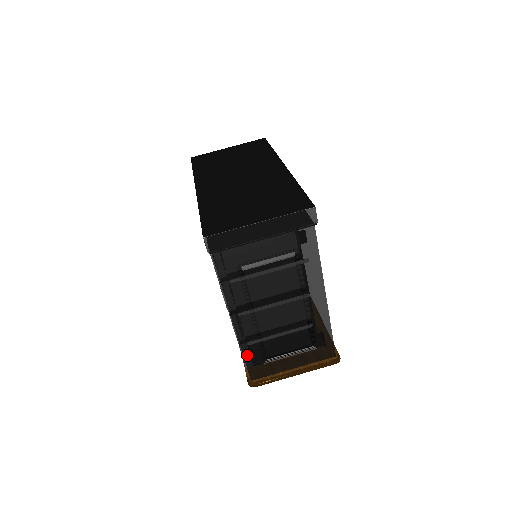
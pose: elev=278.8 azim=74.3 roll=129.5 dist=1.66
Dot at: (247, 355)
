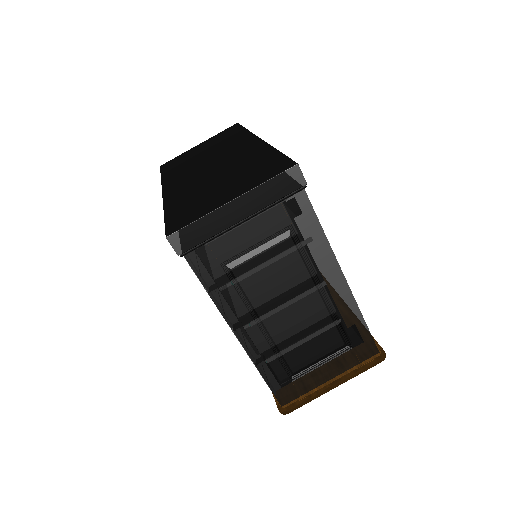
Dot at: (267, 375)
